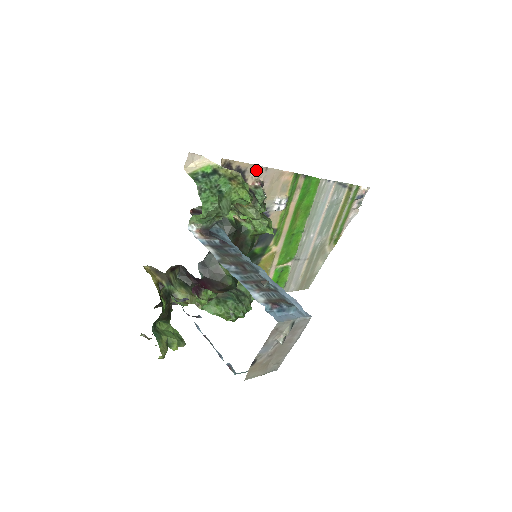
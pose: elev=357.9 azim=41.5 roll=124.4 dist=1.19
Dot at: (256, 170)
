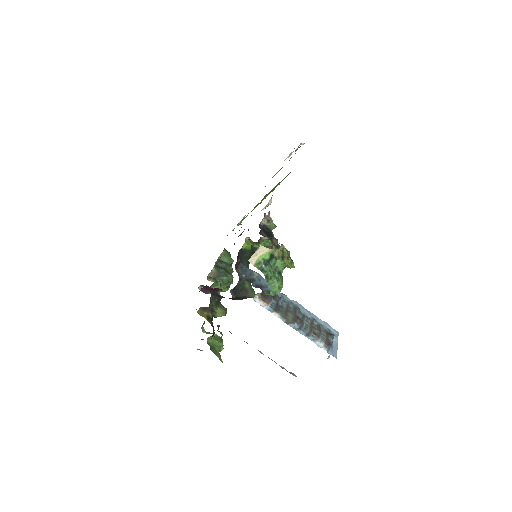
Dot at: occluded
